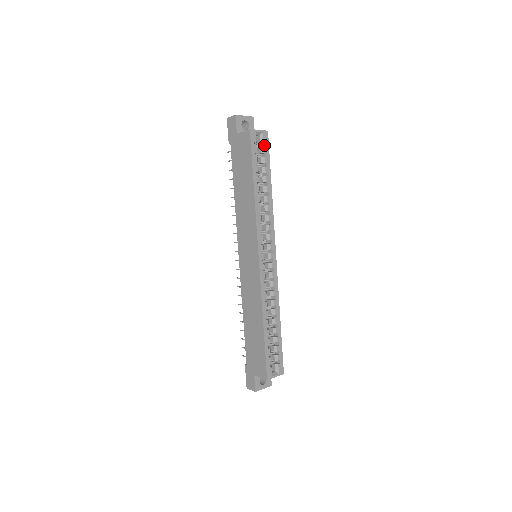
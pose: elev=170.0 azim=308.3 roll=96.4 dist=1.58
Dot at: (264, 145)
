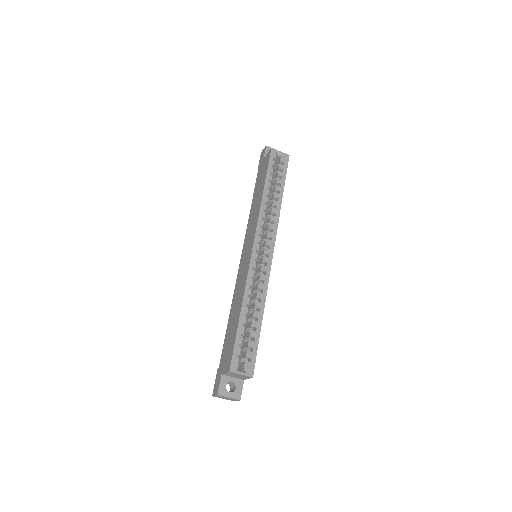
Dot at: (283, 164)
